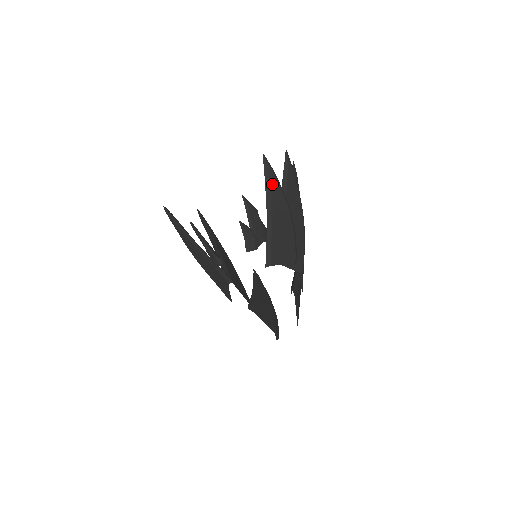
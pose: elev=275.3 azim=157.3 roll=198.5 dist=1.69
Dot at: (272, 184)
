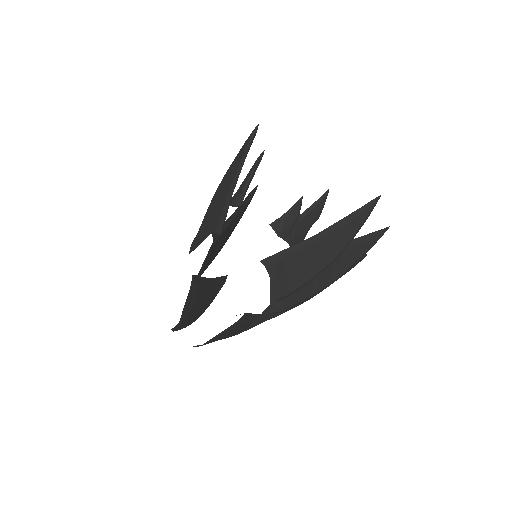
Dot at: (355, 222)
